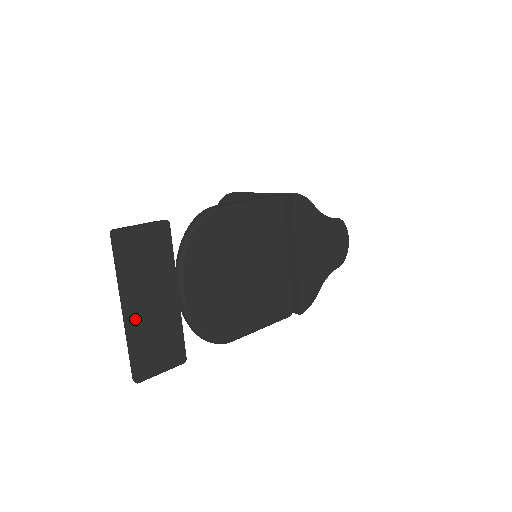
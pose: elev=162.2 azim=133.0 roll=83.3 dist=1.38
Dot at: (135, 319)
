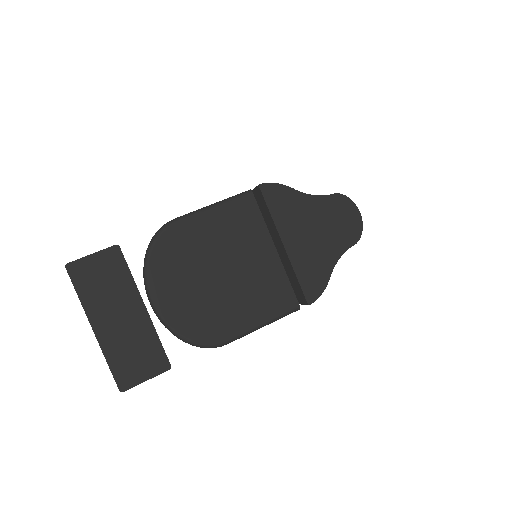
Dot at: (106, 335)
